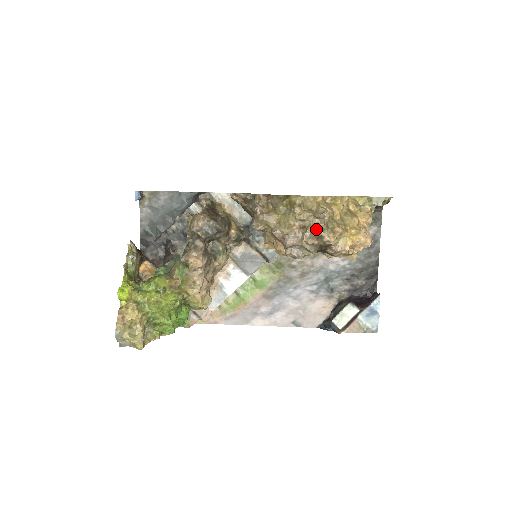
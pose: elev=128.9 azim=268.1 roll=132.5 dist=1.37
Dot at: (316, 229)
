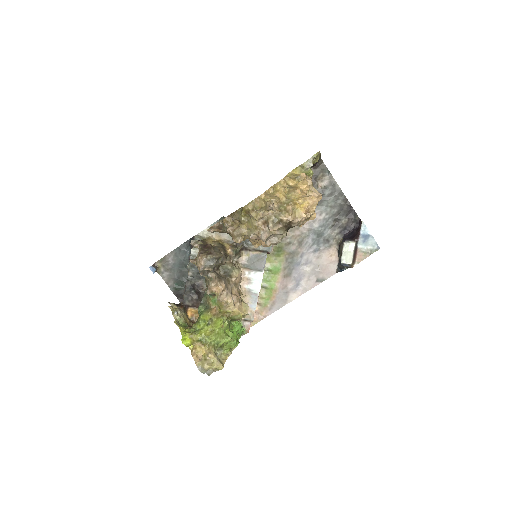
Dot at: (274, 218)
